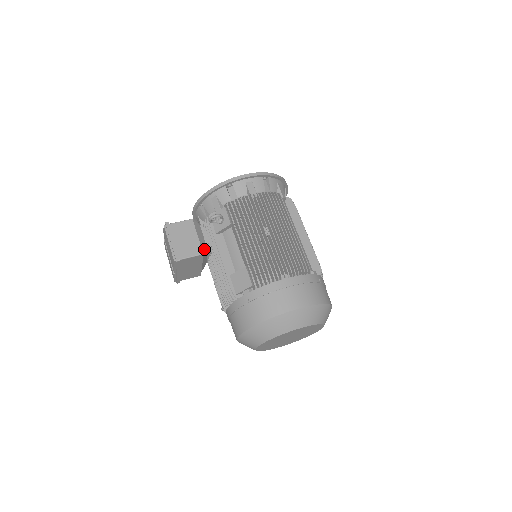
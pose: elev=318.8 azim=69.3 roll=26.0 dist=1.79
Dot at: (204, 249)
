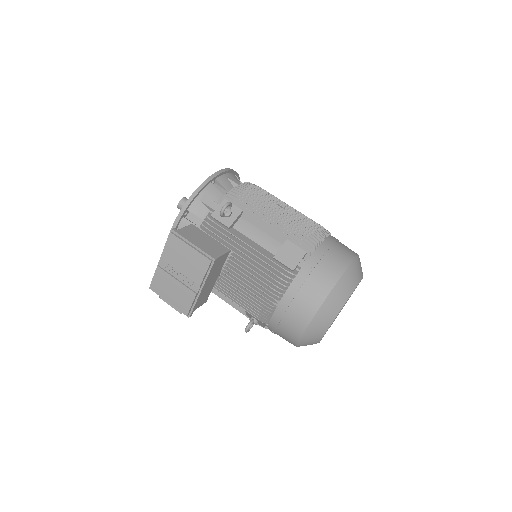
Dot at: occluded
